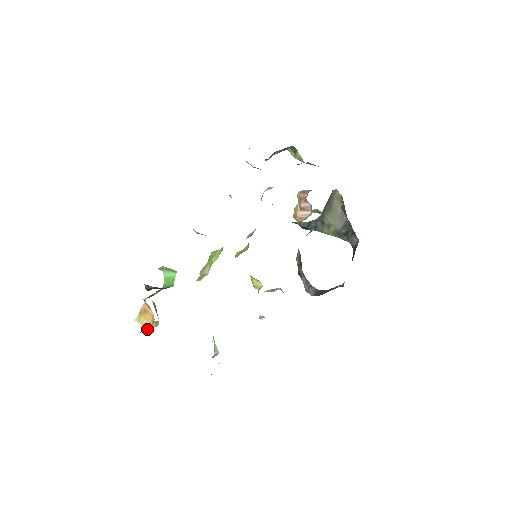
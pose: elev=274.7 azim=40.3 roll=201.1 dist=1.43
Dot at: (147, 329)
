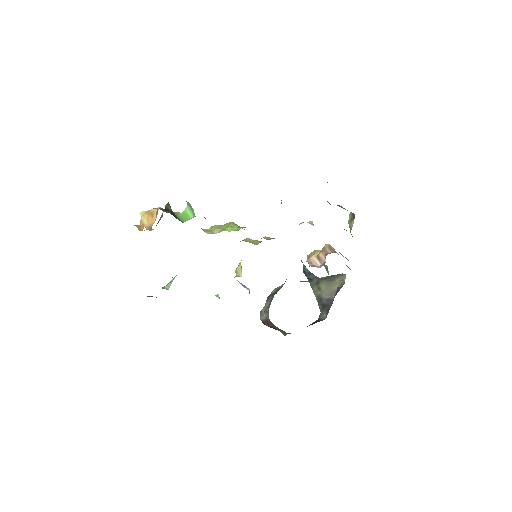
Dot at: (141, 227)
